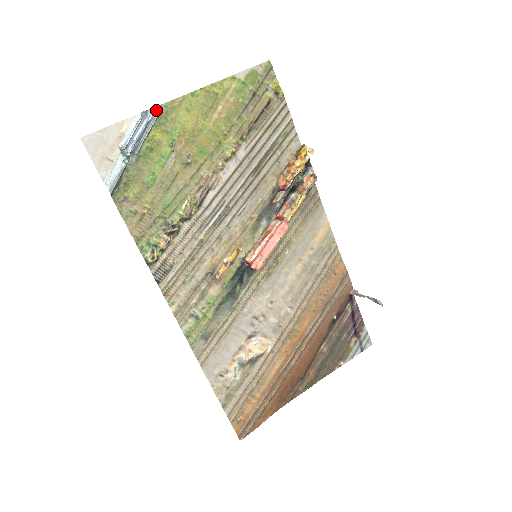
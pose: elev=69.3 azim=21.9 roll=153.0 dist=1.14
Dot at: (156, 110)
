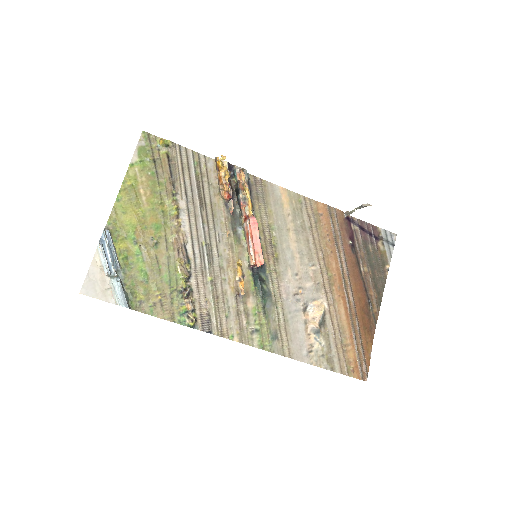
Dot at: (106, 232)
